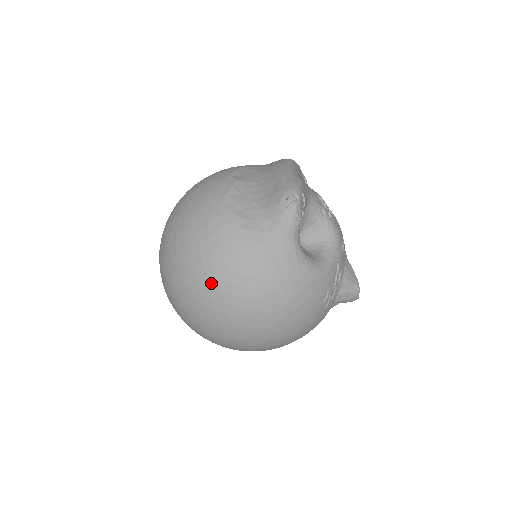
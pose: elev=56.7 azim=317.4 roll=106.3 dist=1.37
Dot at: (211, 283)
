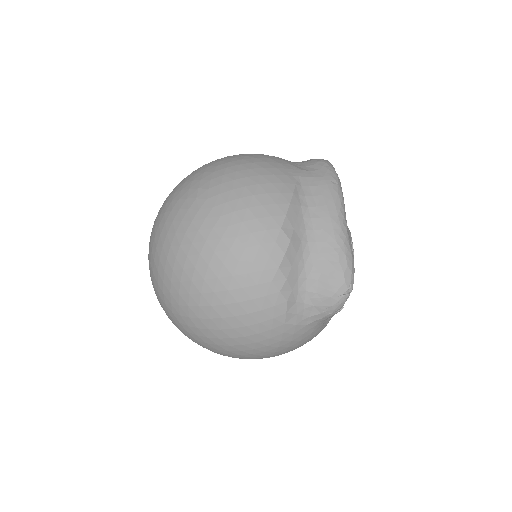
Dot at: (234, 345)
